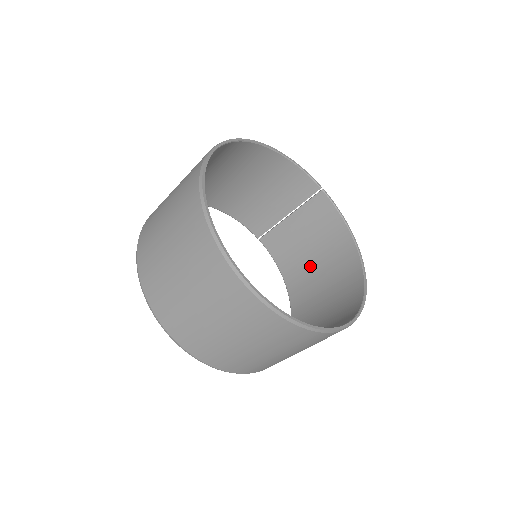
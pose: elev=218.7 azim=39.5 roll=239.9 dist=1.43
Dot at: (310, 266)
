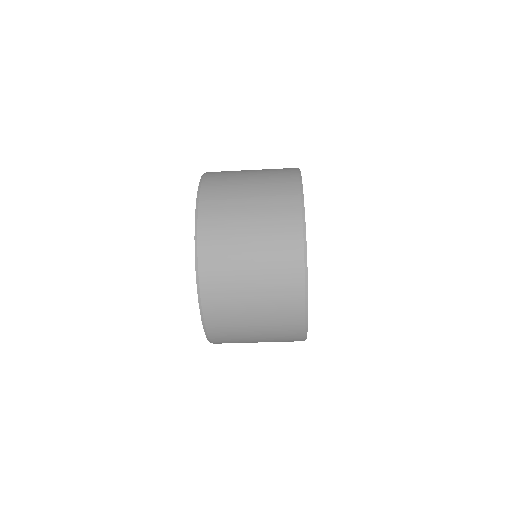
Dot at: occluded
